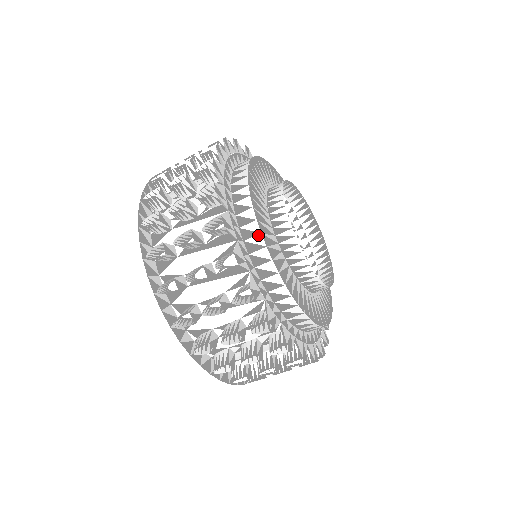
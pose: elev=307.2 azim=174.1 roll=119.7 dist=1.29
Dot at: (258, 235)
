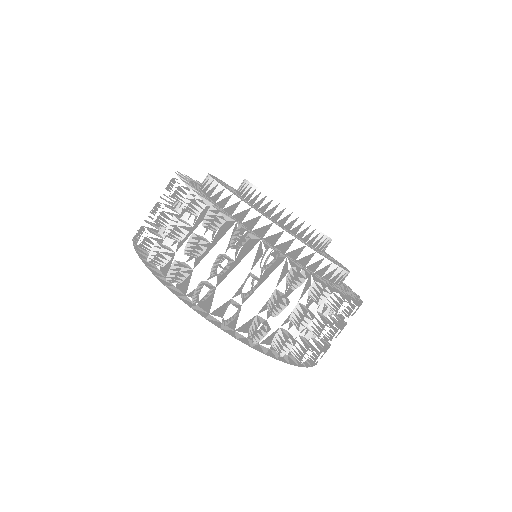
Dot at: (331, 265)
